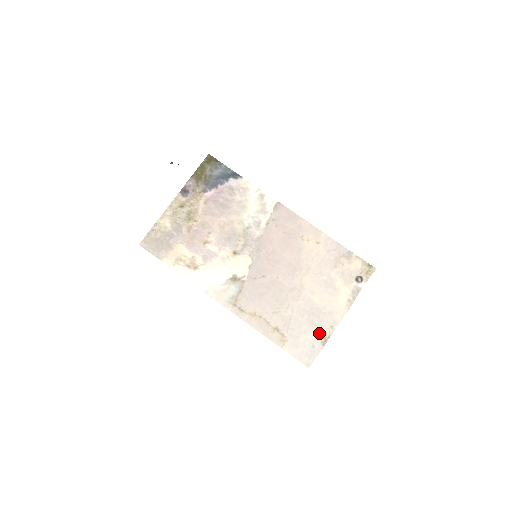
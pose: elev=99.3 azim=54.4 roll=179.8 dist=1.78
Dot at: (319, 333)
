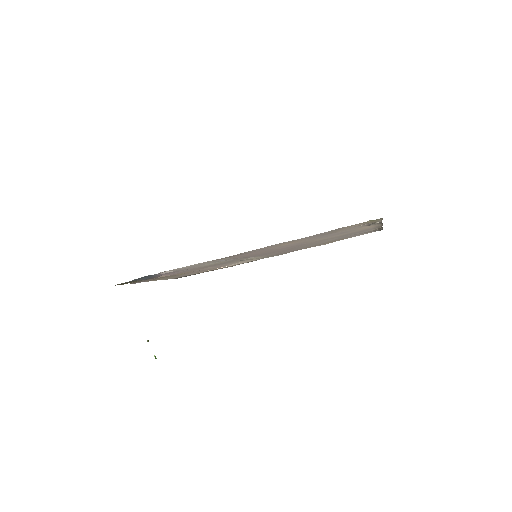
Dot at: occluded
